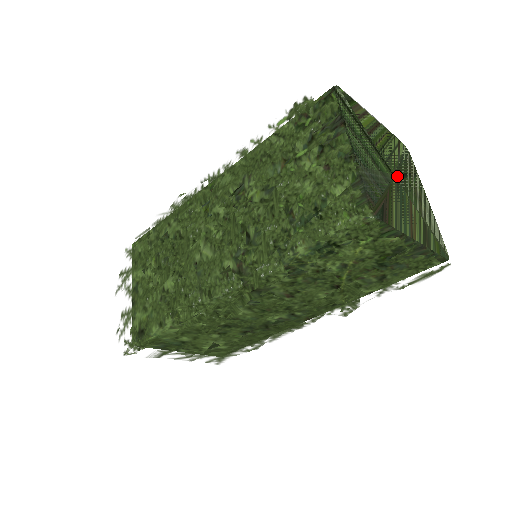
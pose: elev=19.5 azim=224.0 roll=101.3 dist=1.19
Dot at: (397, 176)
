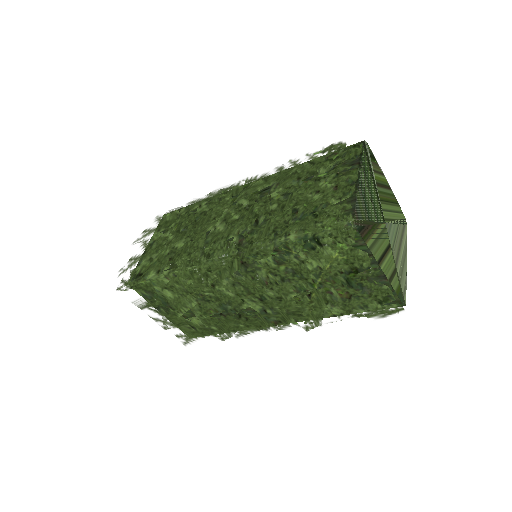
Dot at: (387, 225)
